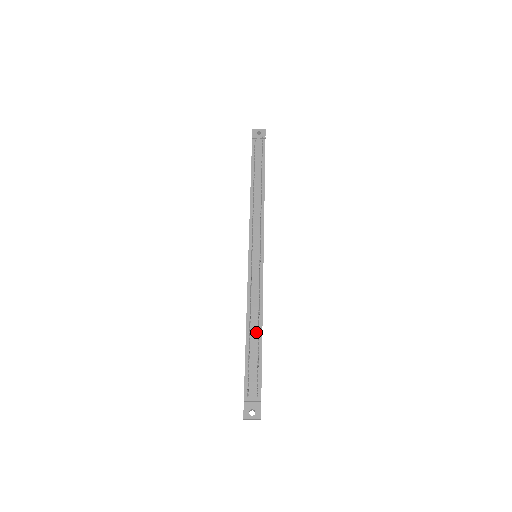
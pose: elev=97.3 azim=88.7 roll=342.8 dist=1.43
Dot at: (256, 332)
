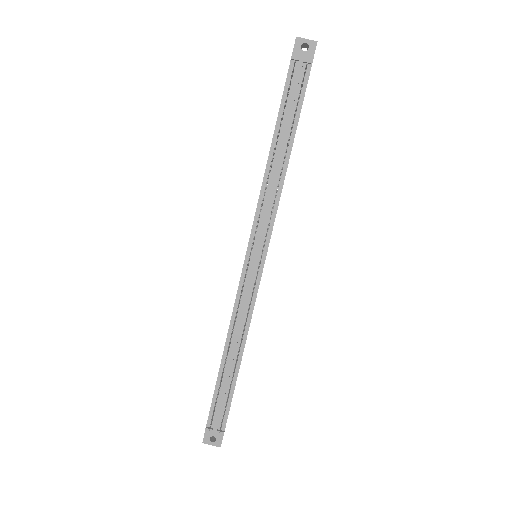
Dot at: (234, 360)
